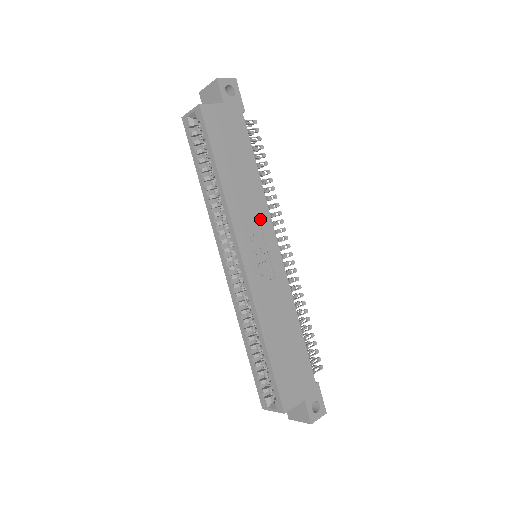
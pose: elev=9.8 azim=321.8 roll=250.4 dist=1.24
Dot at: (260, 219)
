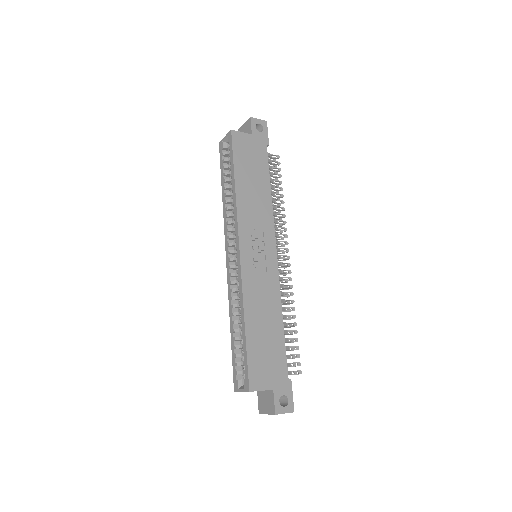
Dot at: (264, 224)
